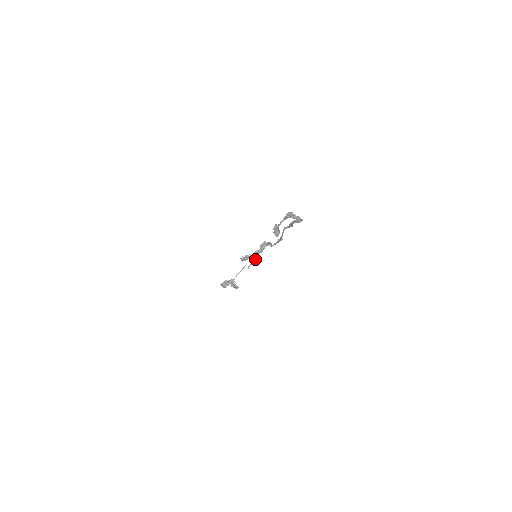
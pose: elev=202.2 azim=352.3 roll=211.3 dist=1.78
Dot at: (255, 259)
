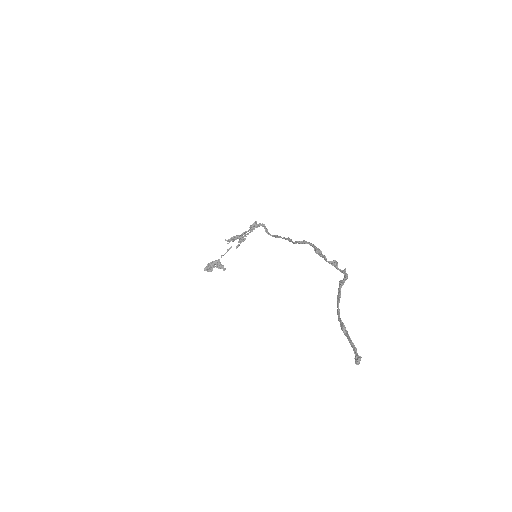
Dot at: (244, 240)
